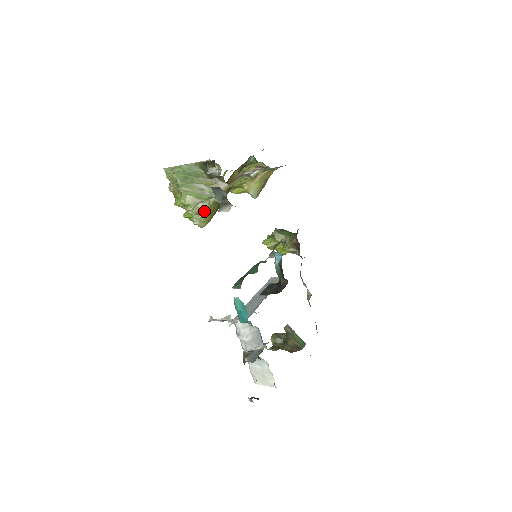
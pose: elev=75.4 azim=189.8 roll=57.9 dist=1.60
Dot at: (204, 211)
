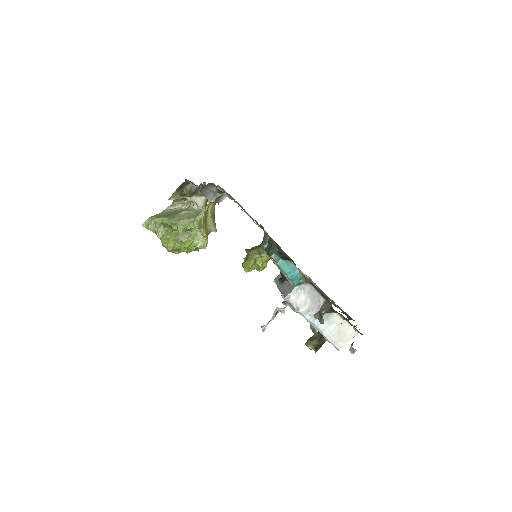
Dot at: (203, 223)
